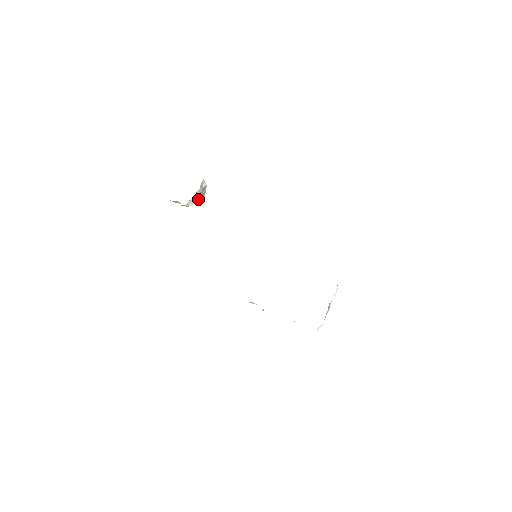
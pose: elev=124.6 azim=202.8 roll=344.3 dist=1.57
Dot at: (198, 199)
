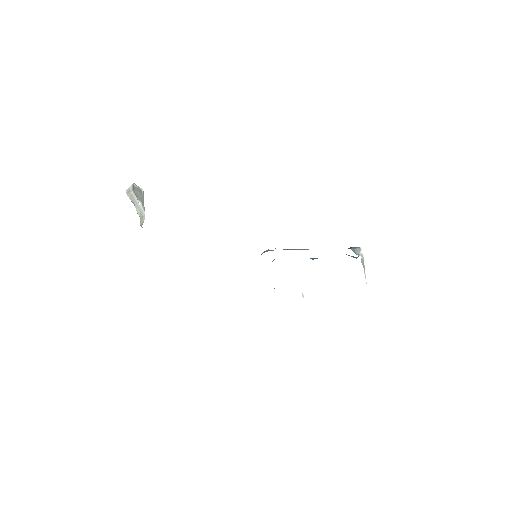
Dot at: (142, 204)
